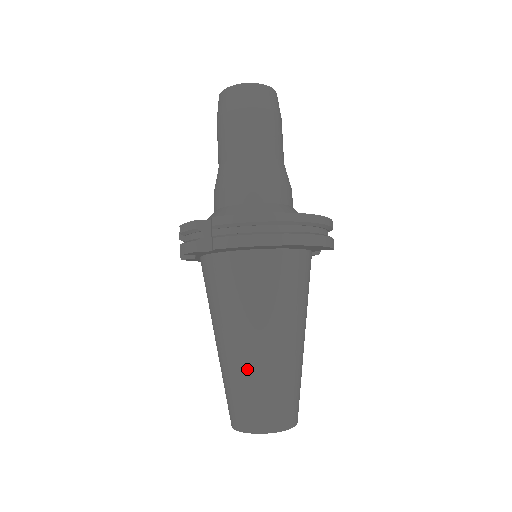
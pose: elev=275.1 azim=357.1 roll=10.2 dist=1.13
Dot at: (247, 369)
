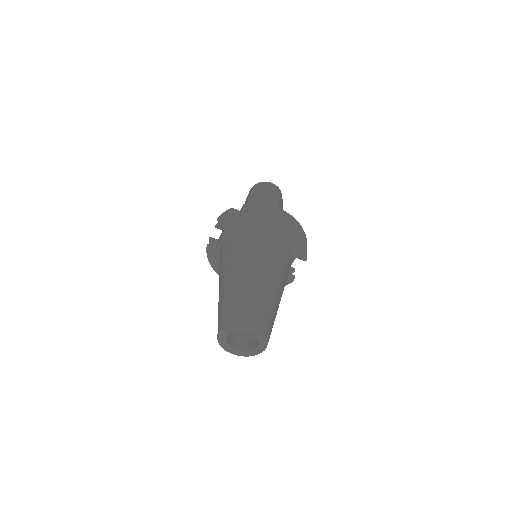
Dot at: (243, 285)
